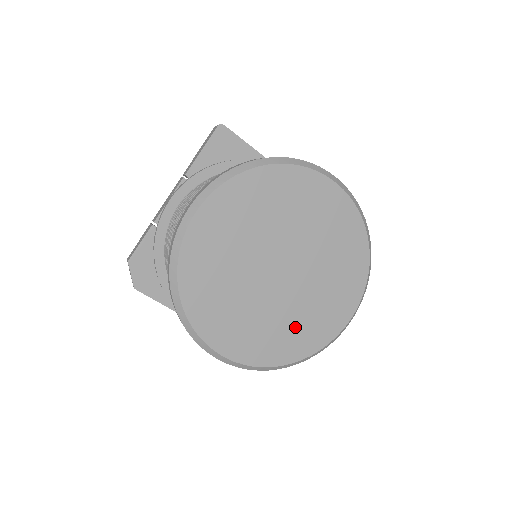
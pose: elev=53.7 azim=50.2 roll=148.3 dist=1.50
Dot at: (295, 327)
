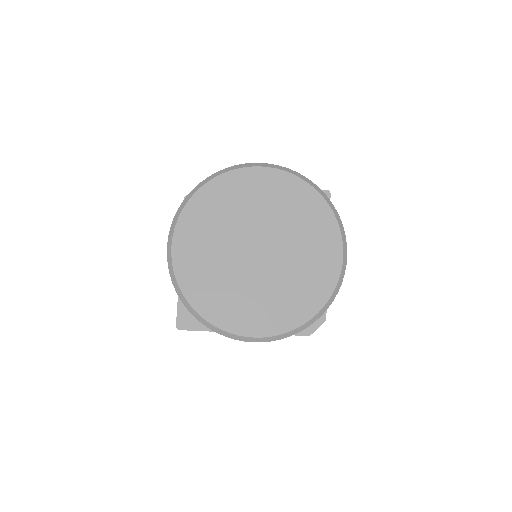
Dot at: (221, 290)
